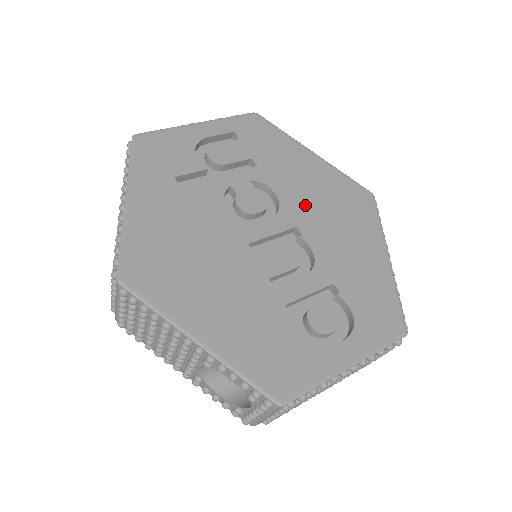
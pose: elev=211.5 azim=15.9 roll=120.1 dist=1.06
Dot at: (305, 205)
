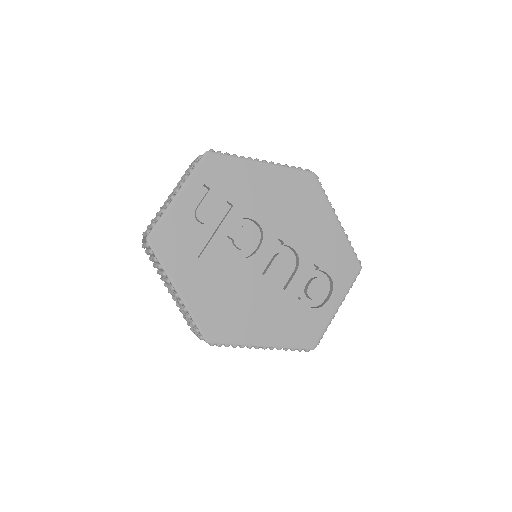
Dot at: (276, 217)
